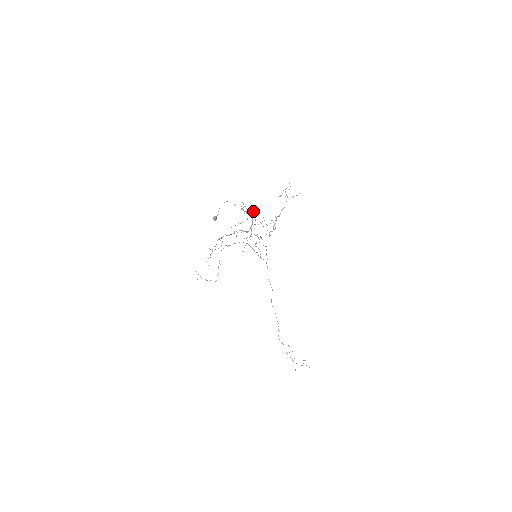
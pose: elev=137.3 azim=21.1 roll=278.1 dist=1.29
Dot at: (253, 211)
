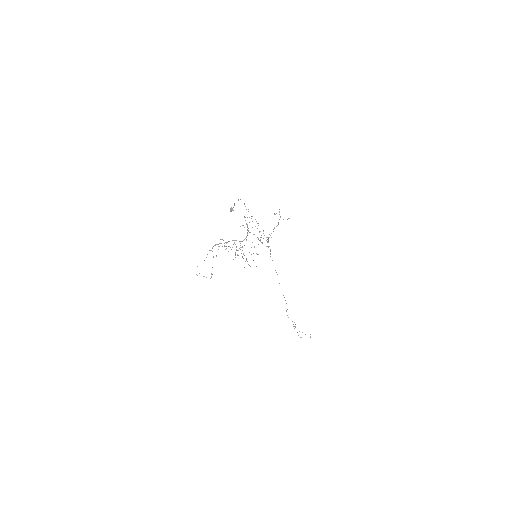
Dot at: (255, 219)
